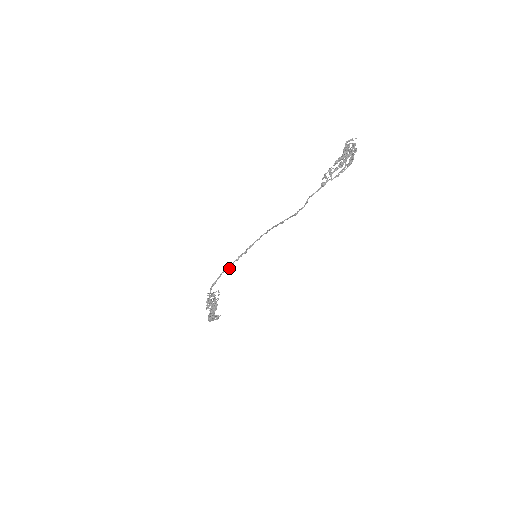
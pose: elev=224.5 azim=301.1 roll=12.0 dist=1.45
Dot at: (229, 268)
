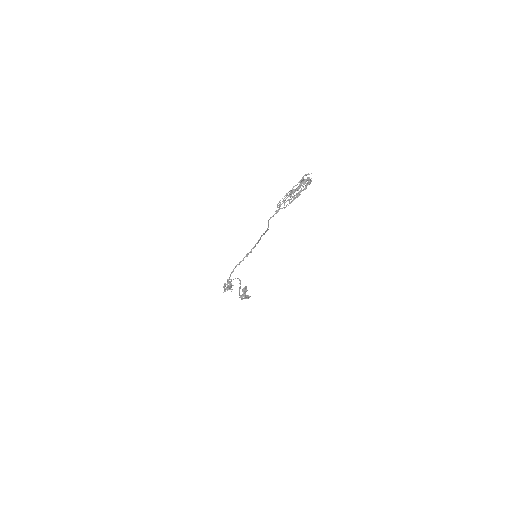
Dot at: occluded
